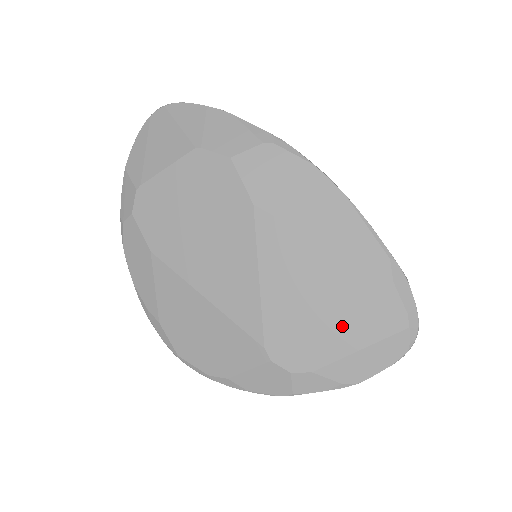
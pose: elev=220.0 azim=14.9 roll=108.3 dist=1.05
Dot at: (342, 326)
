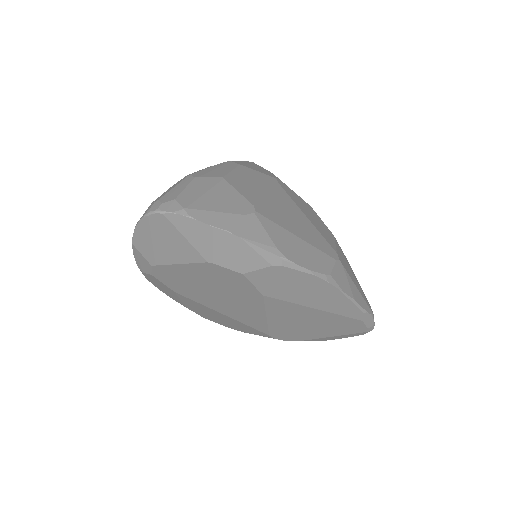
Dot at: (323, 331)
